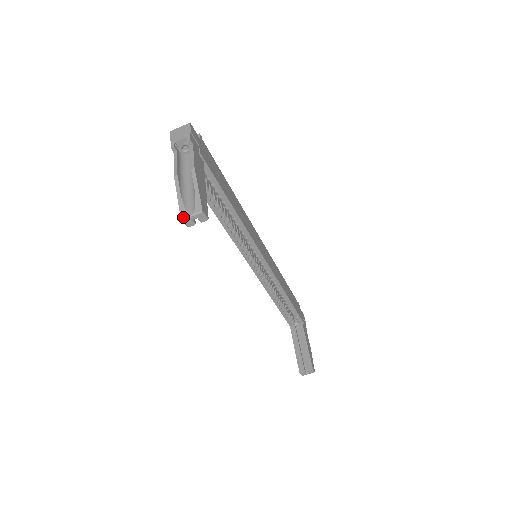
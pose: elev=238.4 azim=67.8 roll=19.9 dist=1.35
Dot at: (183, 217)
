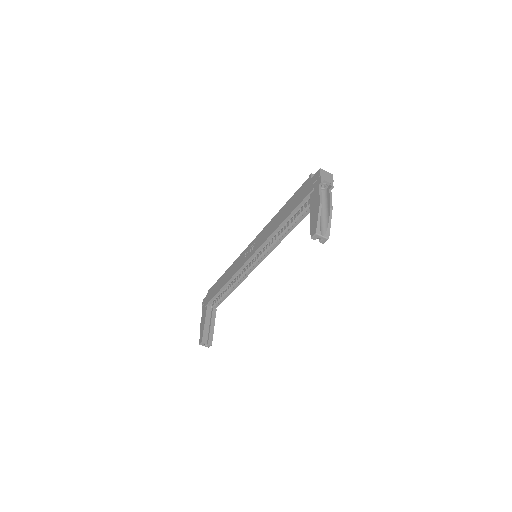
Dot at: (318, 233)
